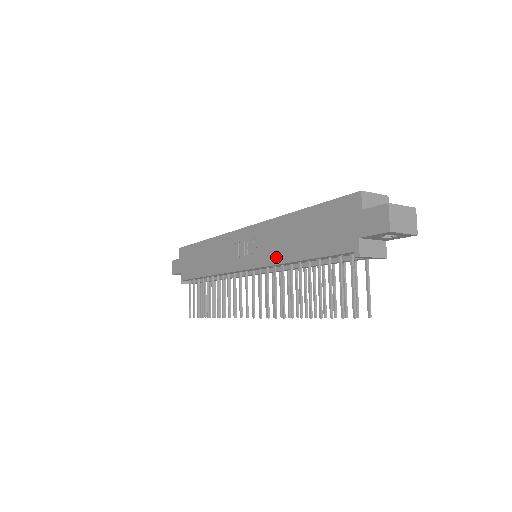
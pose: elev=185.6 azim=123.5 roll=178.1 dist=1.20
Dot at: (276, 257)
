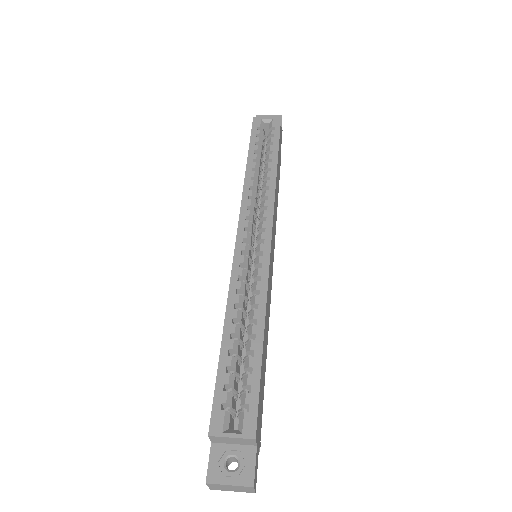
Dot at: occluded
